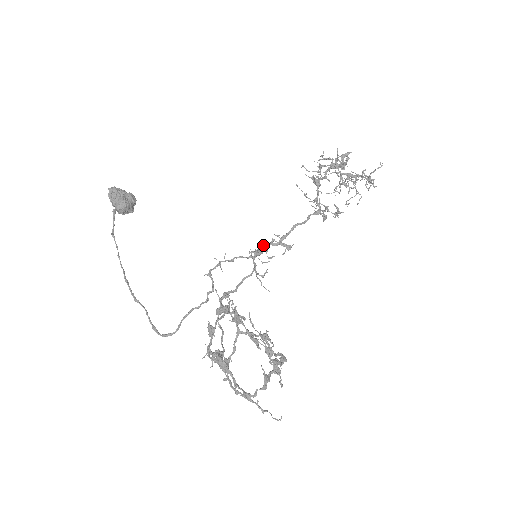
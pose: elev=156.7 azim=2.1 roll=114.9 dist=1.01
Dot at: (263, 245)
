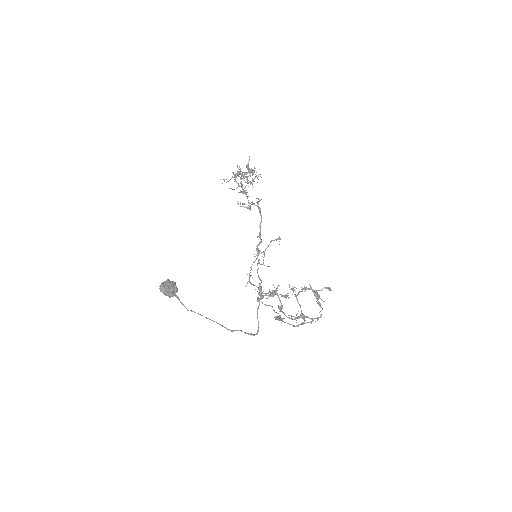
Dot at: (258, 248)
